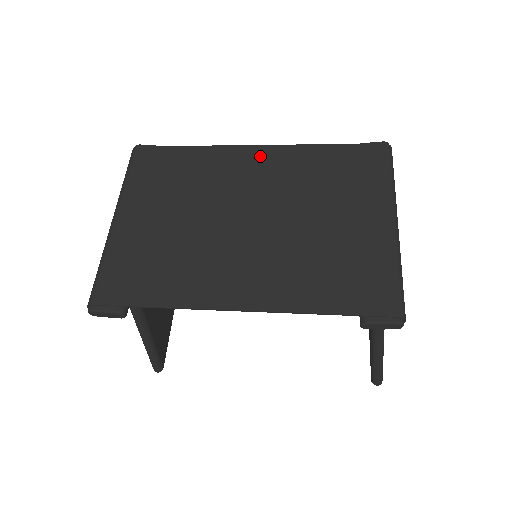
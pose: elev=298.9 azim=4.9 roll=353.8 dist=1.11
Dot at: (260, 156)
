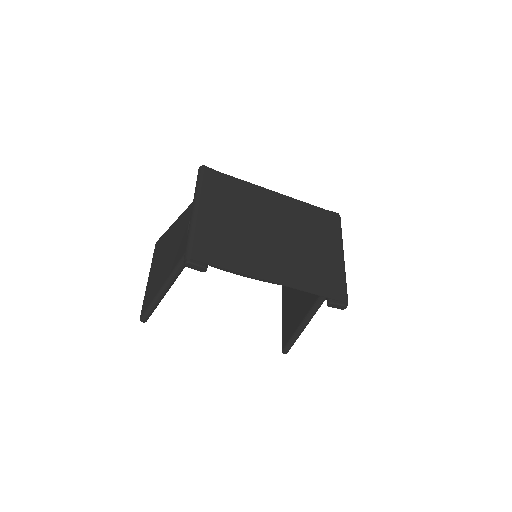
Dot at: (278, 199)
